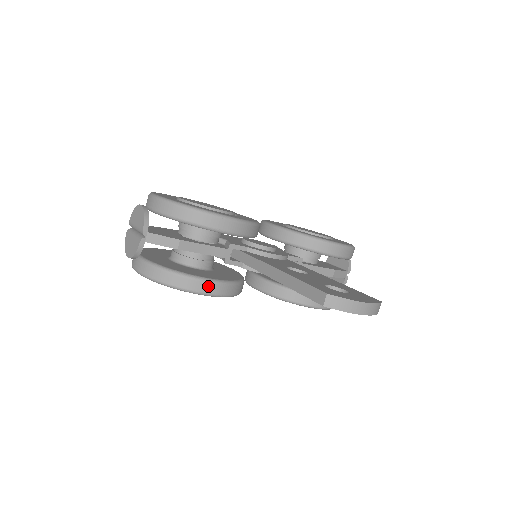
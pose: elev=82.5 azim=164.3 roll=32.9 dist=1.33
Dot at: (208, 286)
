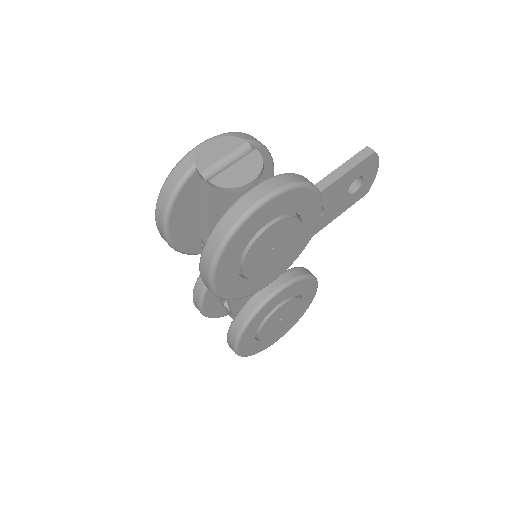
Dot at: occluded
